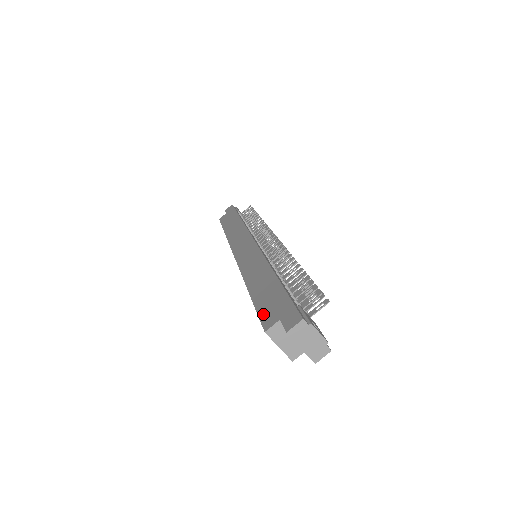
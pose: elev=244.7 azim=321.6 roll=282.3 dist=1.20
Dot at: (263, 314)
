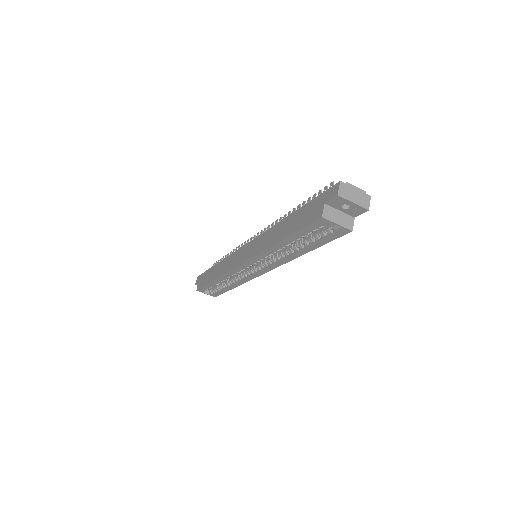
Dot at: (308, 221)
